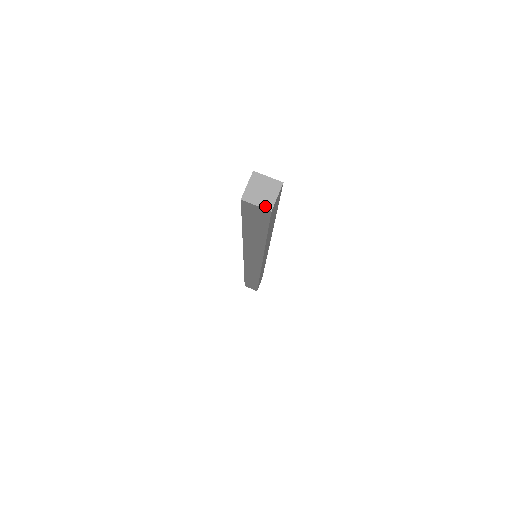
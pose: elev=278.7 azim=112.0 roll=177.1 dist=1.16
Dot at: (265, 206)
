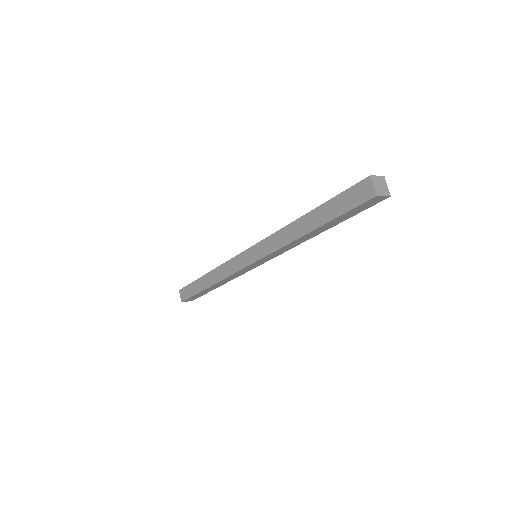
Dot at: (377, 191)
